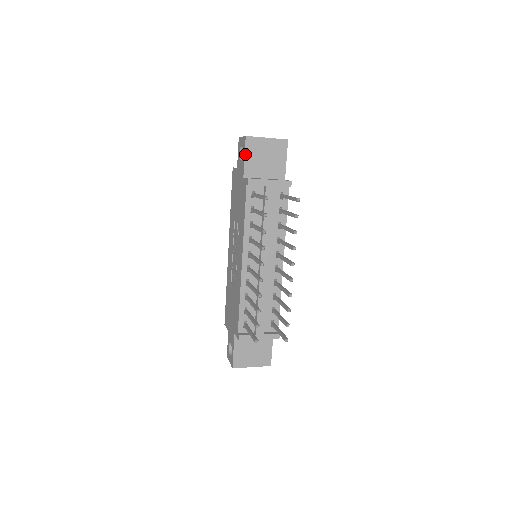
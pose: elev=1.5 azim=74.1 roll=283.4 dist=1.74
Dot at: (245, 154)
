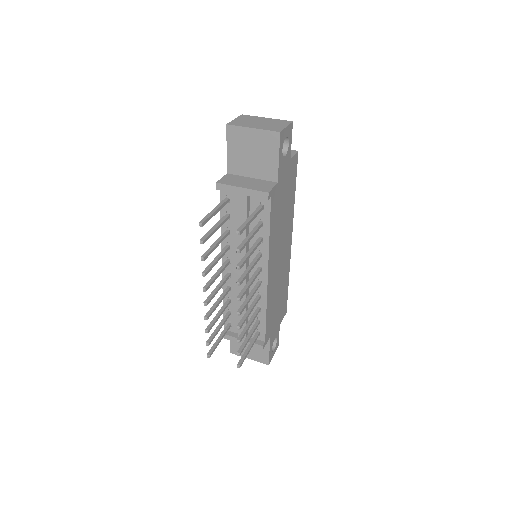
Dot at: (227, 146)
